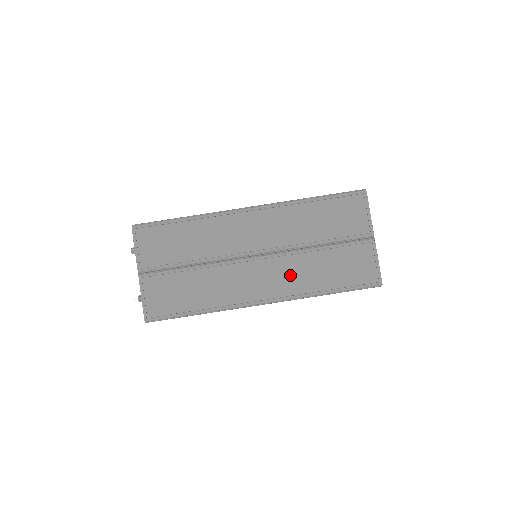
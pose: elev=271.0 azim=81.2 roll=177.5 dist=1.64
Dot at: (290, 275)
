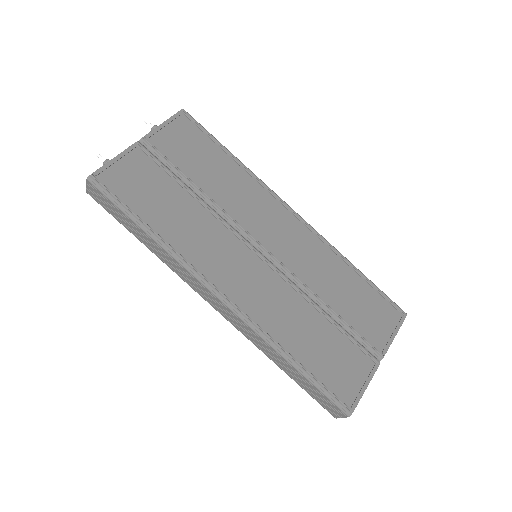
Dot at: (273, 303)
